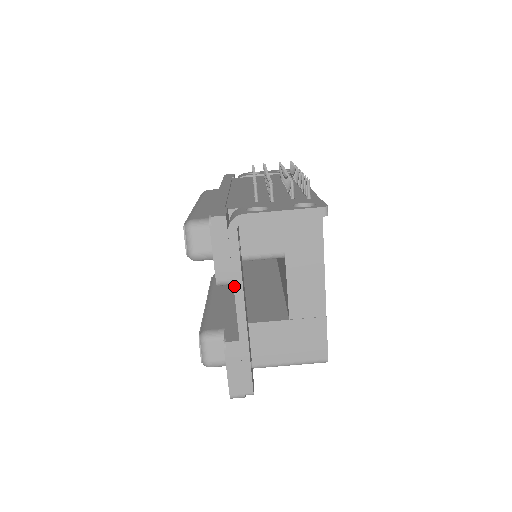
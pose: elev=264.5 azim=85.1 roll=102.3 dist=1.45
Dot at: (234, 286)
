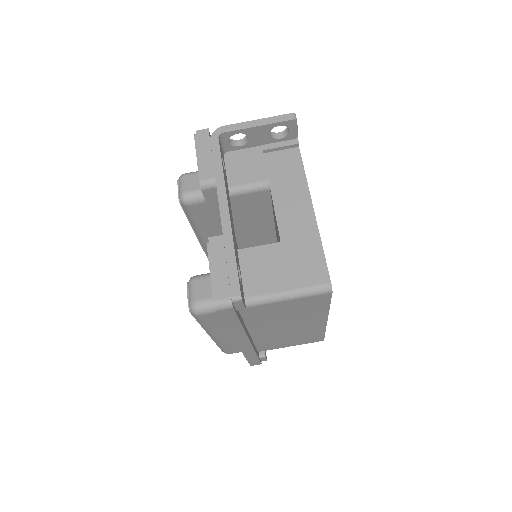
Dot at: (216, 183)
